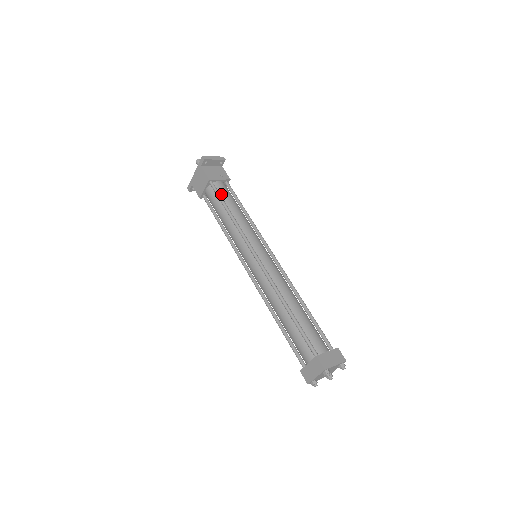
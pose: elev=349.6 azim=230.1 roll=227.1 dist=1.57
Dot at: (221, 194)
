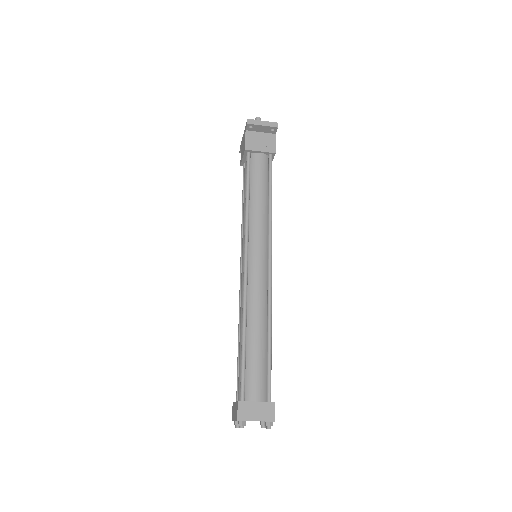
Dot at: (252, 170)
